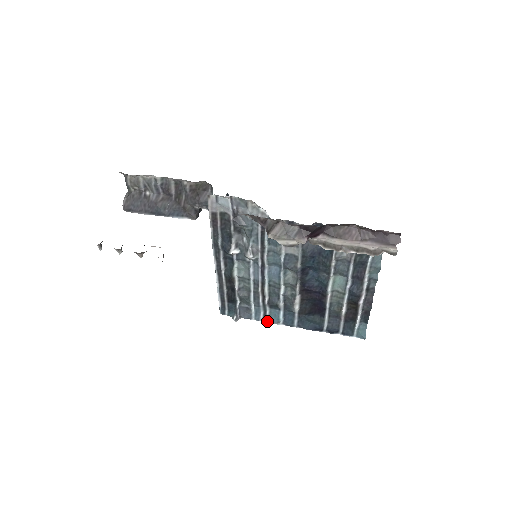
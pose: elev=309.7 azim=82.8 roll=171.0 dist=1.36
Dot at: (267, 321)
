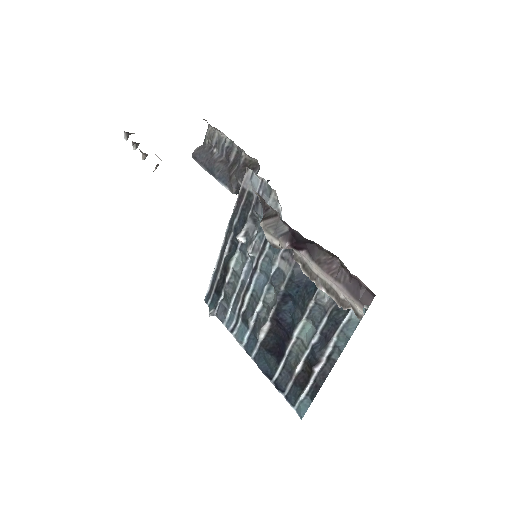
Dot at: (234, 334)
